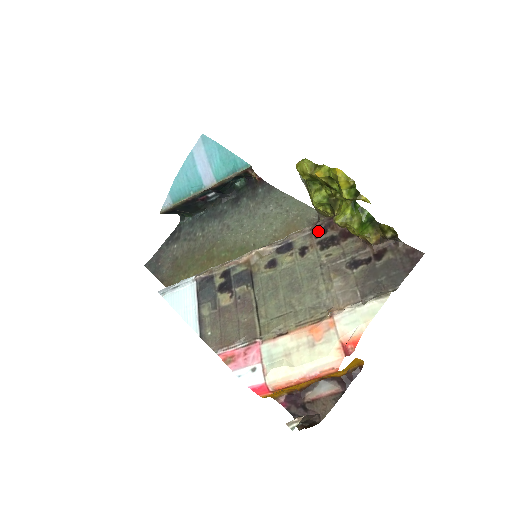
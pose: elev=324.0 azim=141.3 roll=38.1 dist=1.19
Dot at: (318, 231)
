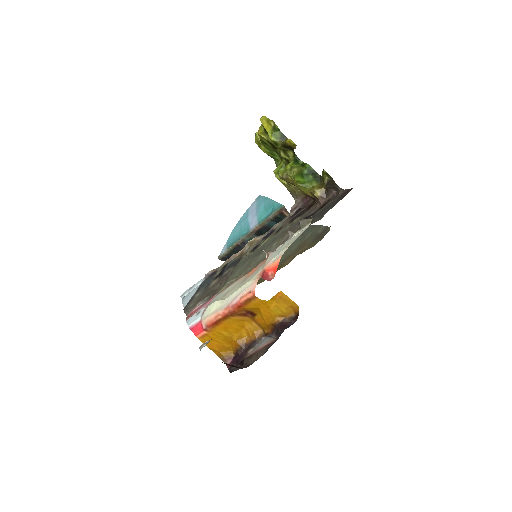
Dot at: (294, 214)
